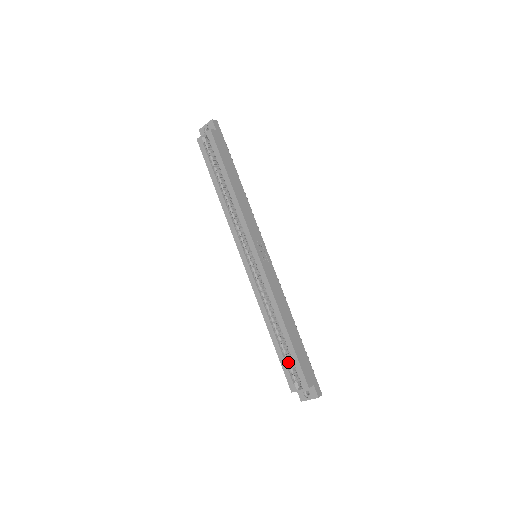
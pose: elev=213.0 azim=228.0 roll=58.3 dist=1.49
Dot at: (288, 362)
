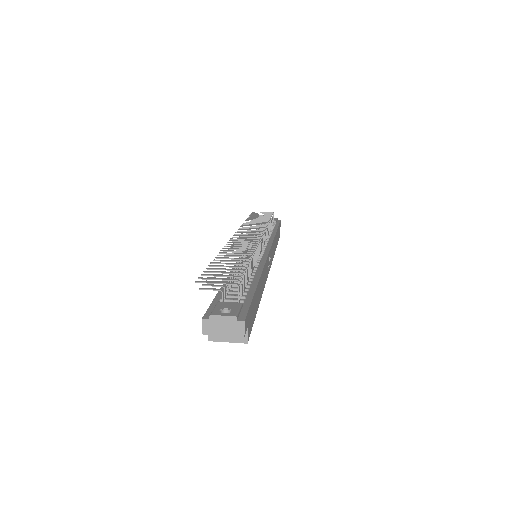
Dot at: occluded
